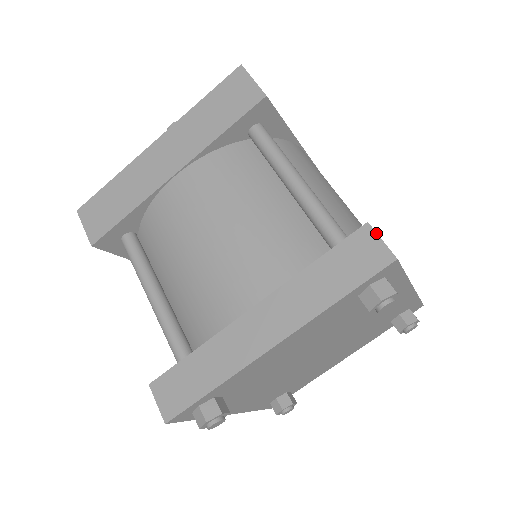
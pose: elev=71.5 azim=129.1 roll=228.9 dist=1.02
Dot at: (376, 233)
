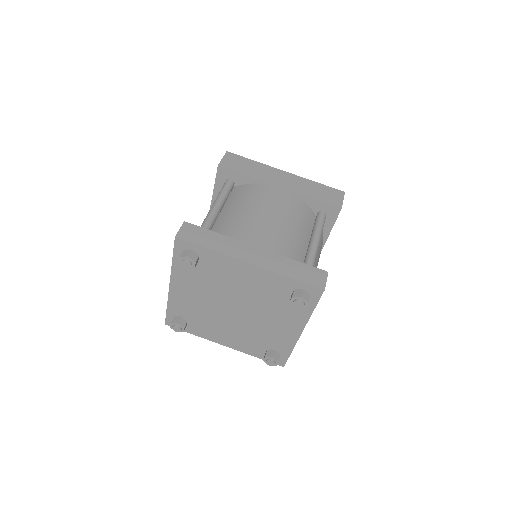
Dot at: occluded
